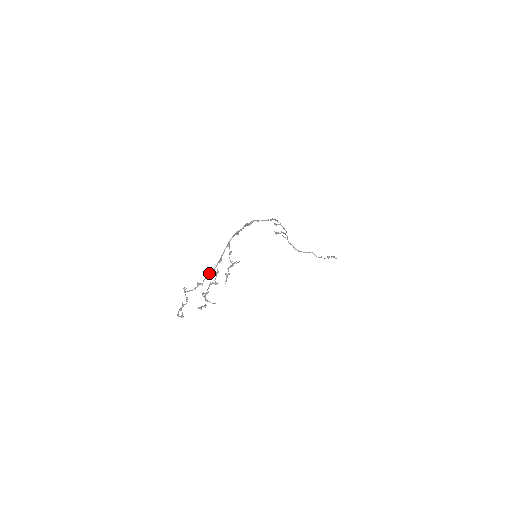
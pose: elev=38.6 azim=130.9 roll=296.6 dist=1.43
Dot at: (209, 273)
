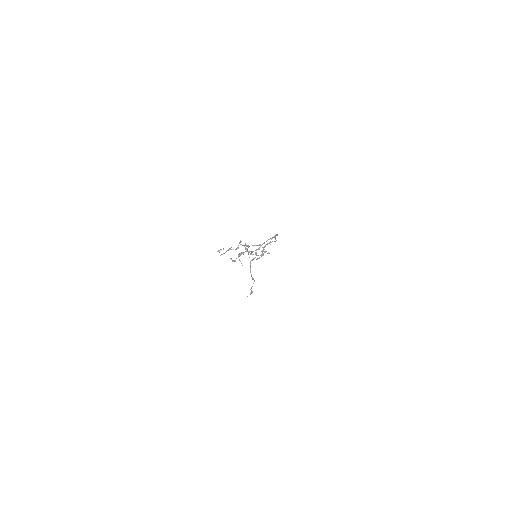
Dot at: (257, 245)
